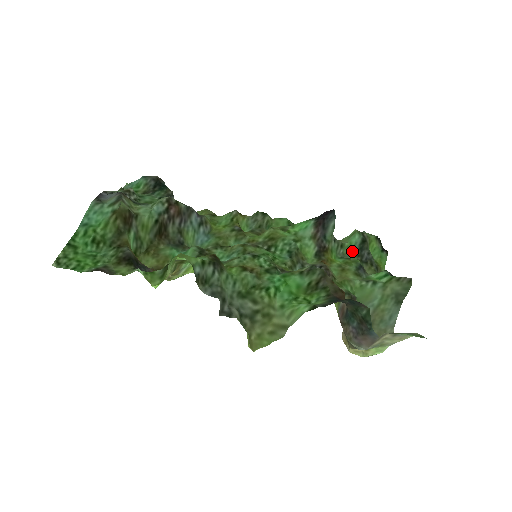
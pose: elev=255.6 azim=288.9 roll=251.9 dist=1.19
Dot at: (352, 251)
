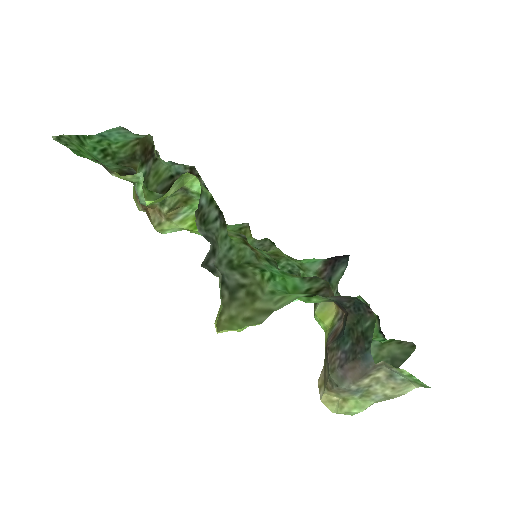
Dot at: occluded
